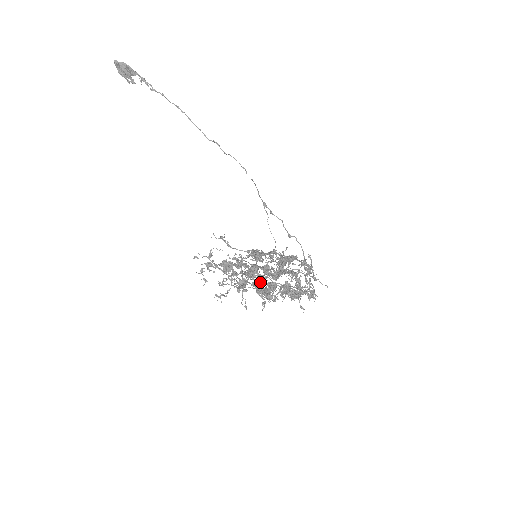
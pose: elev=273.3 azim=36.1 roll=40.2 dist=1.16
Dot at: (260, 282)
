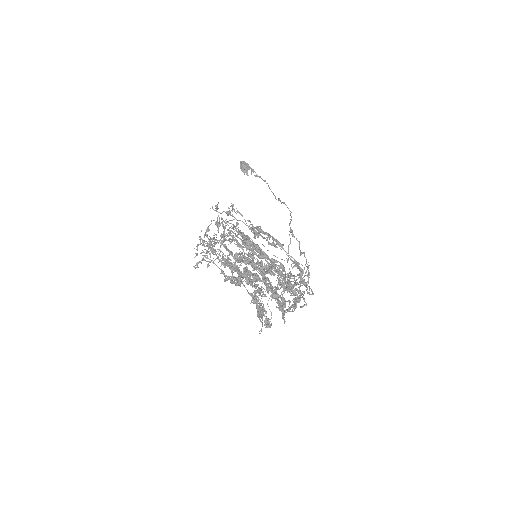
Dot at: (262, 301)
